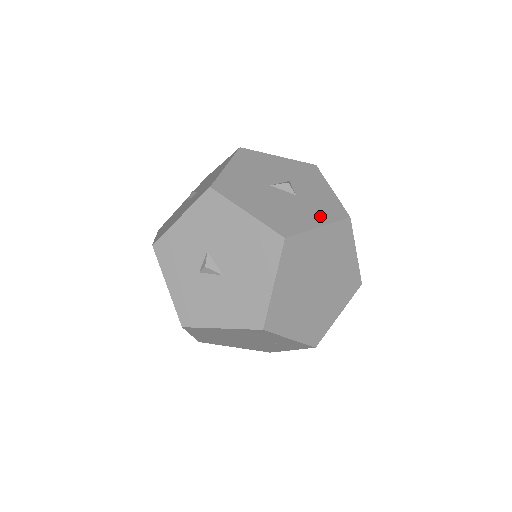
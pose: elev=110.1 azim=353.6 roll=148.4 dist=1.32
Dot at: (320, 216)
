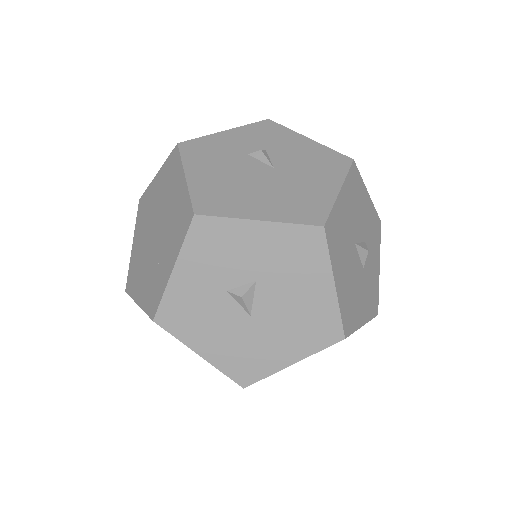
Dot at: (367, 308)
